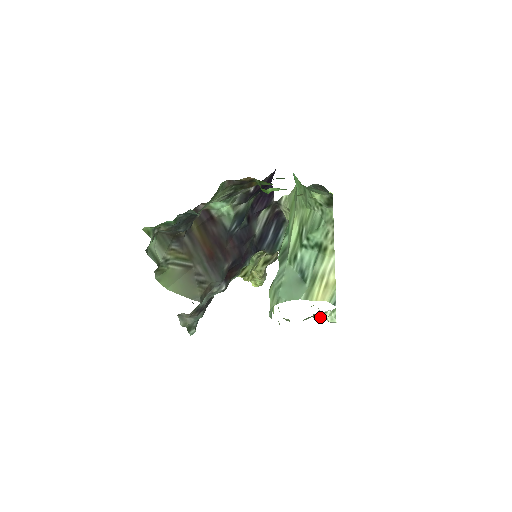
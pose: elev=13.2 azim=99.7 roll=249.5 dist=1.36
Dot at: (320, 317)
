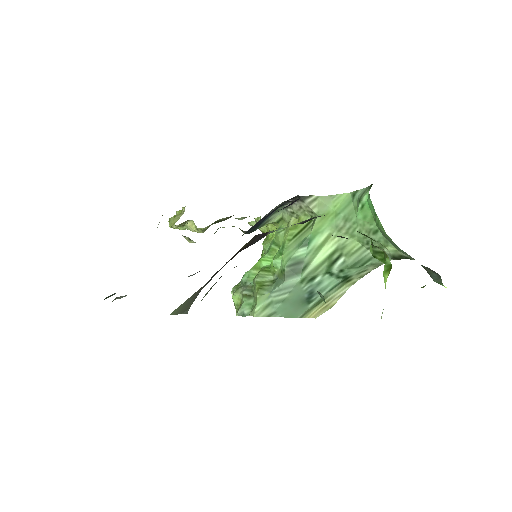
Dot at: occluded
